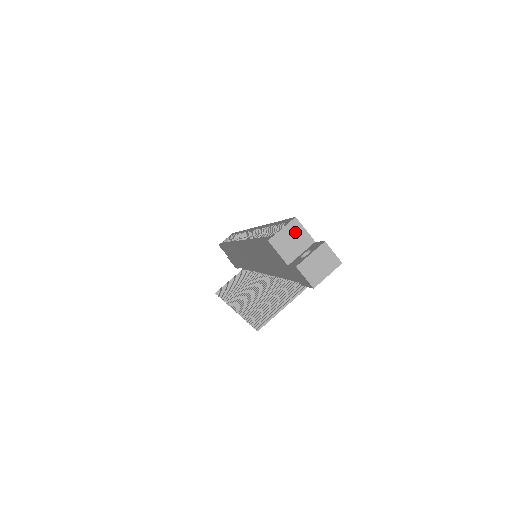
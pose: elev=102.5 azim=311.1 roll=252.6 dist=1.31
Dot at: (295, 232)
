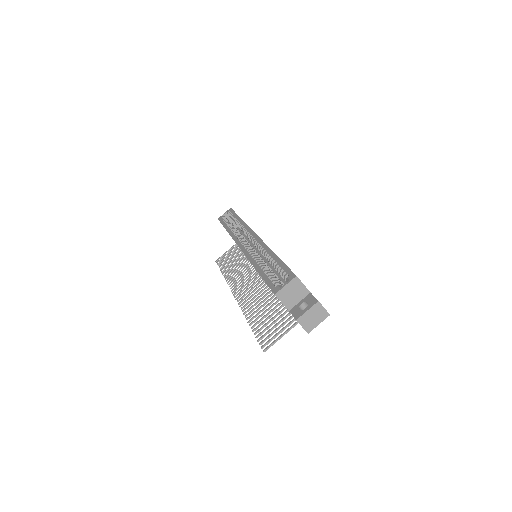
Dot at: (295, 287)
